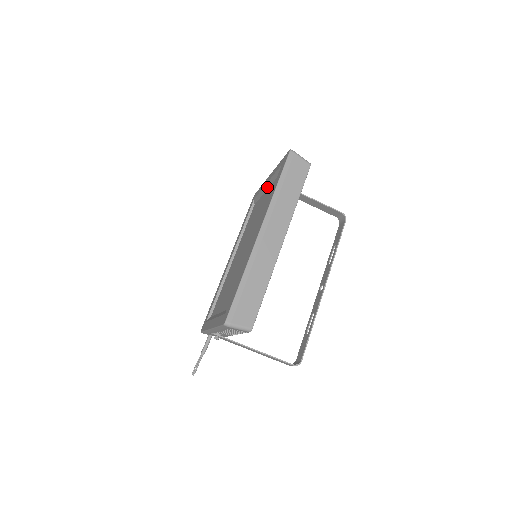
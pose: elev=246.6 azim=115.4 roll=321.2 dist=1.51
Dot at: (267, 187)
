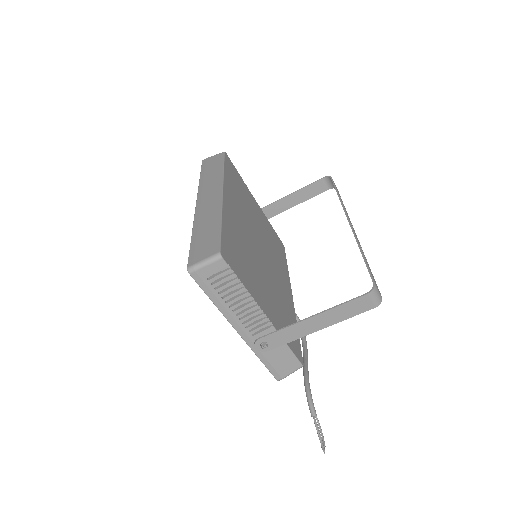
Dot at: occluded
